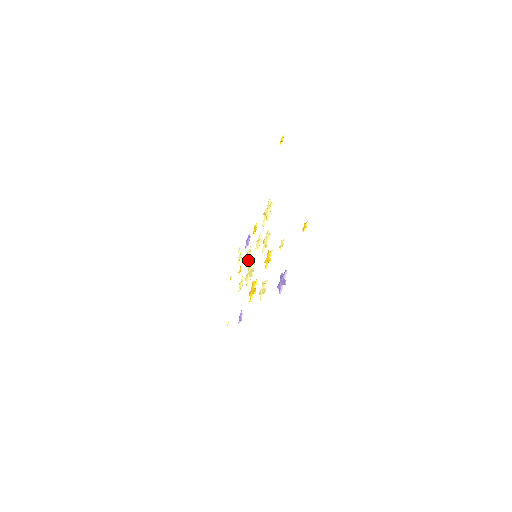
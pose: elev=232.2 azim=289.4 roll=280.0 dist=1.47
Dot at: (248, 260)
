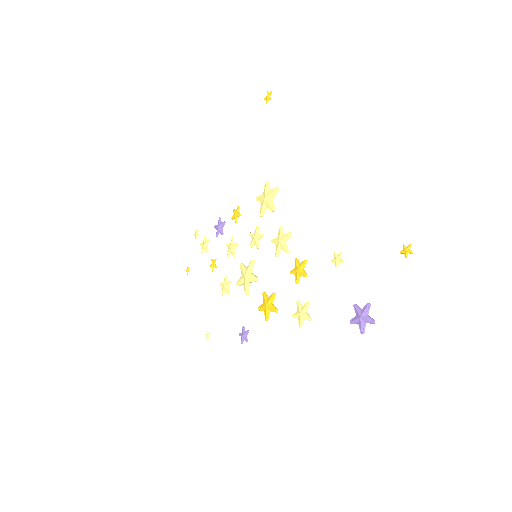
Dot at: (233, 256)
